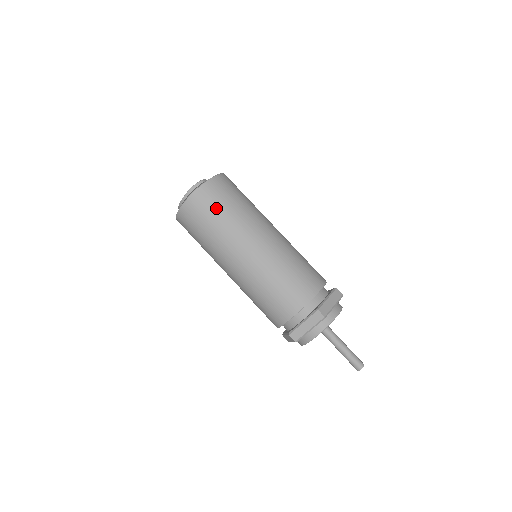
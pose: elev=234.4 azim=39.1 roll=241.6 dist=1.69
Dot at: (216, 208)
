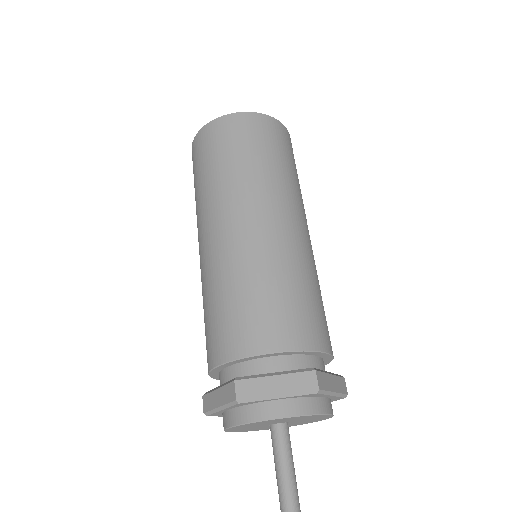
Dot at: (267, 146)
